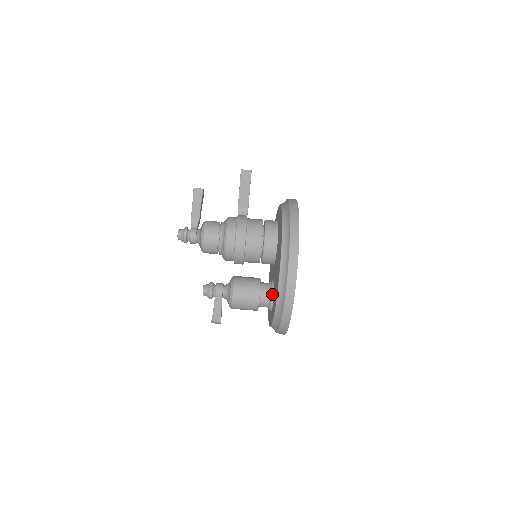
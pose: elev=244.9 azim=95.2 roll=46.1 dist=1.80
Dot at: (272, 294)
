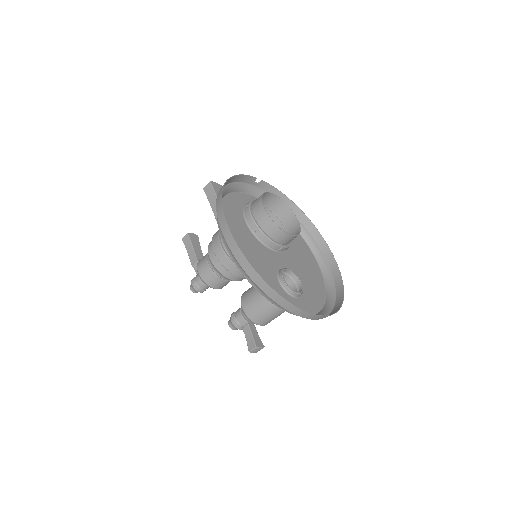
Dot at: occluded
